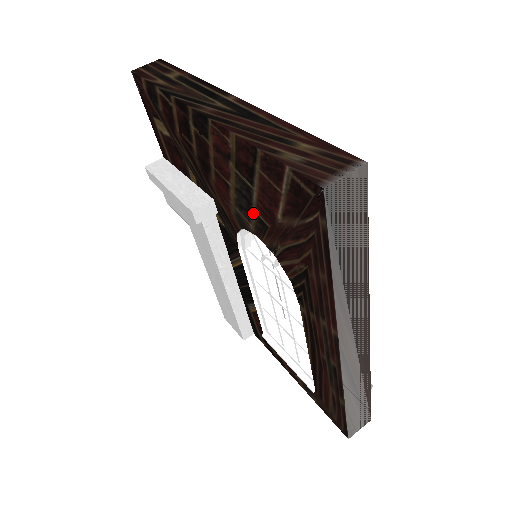
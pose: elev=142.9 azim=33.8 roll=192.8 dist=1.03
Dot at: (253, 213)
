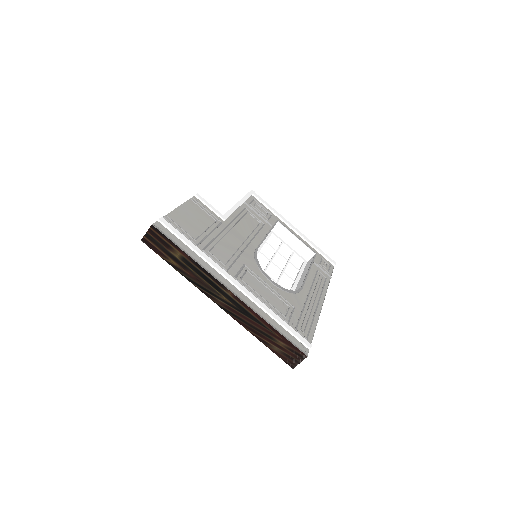
Dot at: occluded
